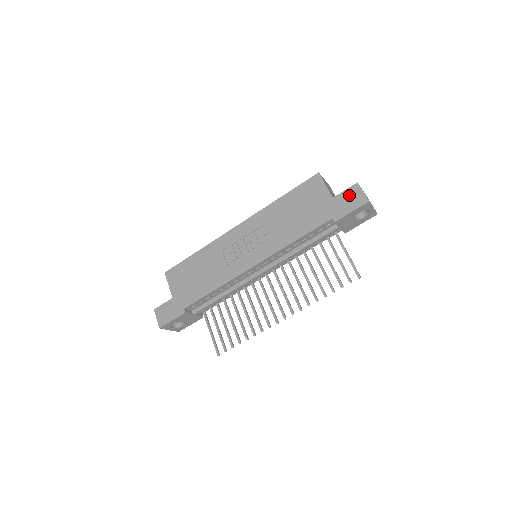
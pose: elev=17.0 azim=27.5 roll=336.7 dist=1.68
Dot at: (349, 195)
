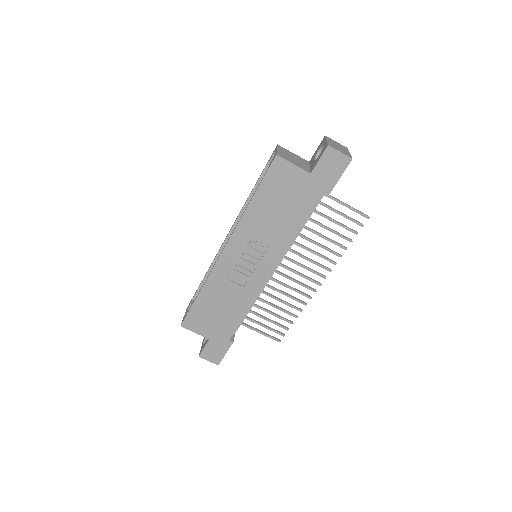
Dot at: (327, 163)
